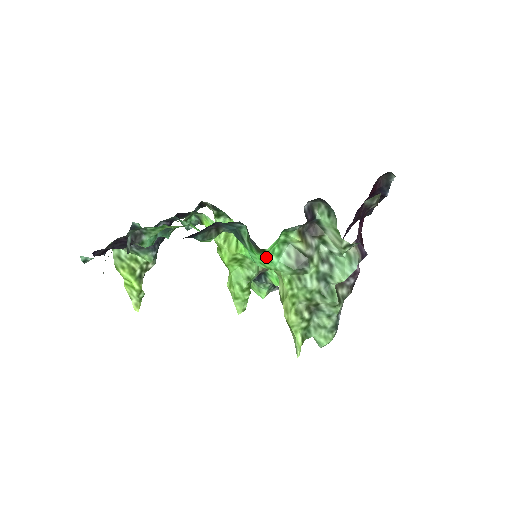
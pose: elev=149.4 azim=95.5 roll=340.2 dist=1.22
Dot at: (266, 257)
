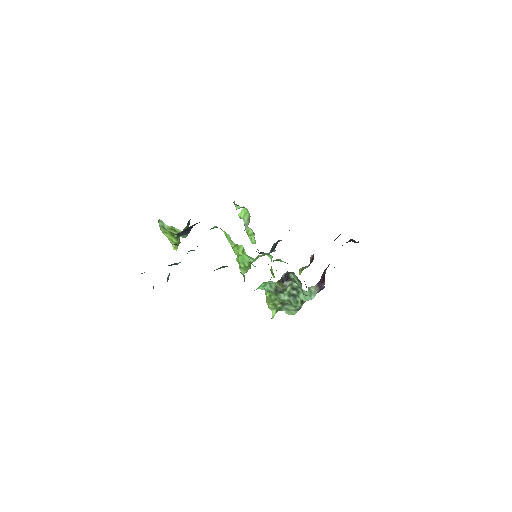
Dot at: occluded
